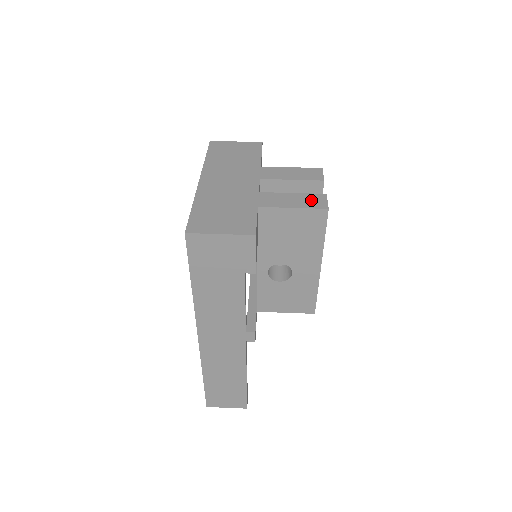
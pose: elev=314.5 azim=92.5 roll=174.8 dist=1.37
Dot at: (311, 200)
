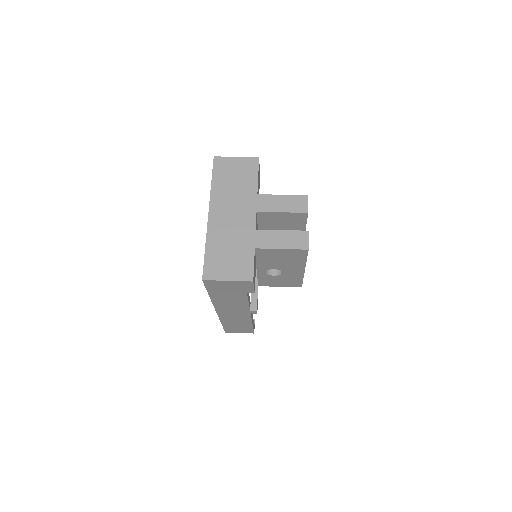
Dot at: (296, 239)
